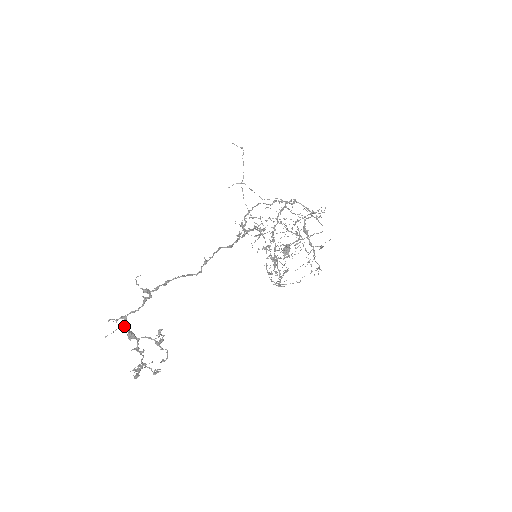
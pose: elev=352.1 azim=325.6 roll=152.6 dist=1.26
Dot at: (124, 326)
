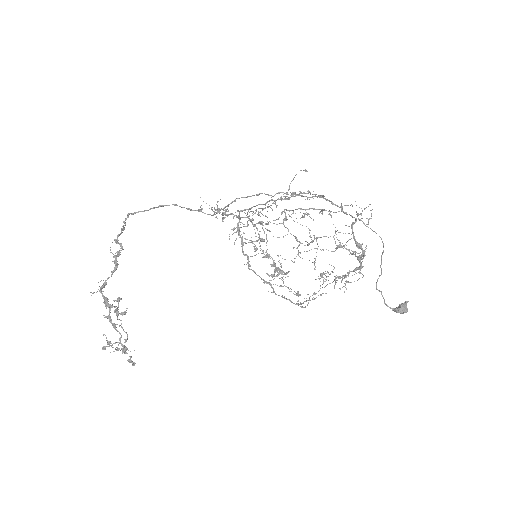
Dot at: (100, 289)
